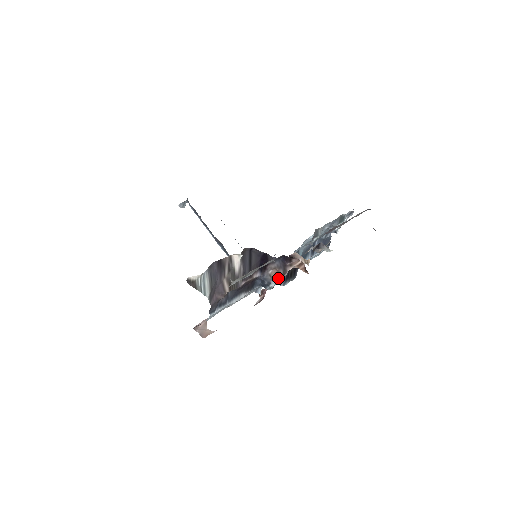
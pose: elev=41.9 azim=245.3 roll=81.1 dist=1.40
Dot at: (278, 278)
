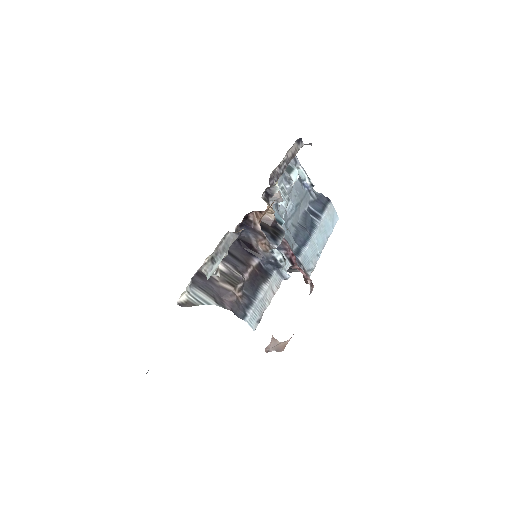
Dot at: (267, 245)
